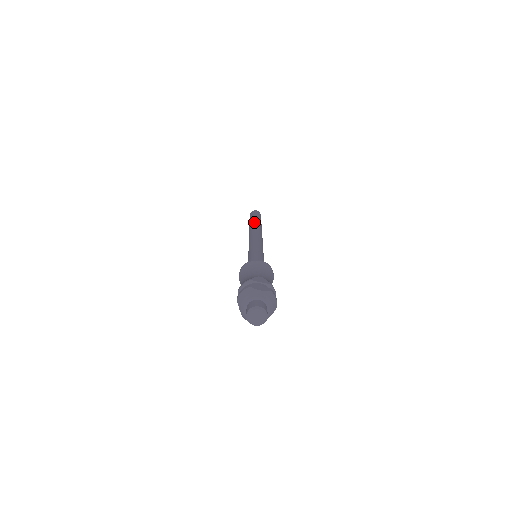
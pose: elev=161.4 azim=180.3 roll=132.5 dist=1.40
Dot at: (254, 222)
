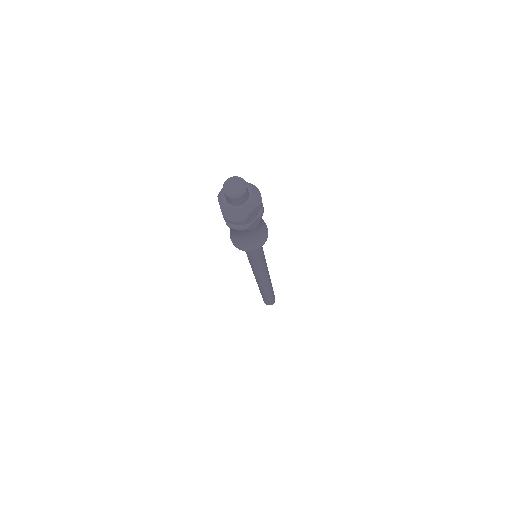
Dot at: occluded
